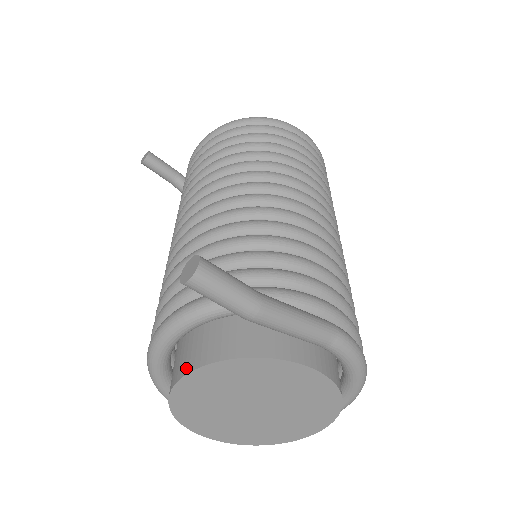
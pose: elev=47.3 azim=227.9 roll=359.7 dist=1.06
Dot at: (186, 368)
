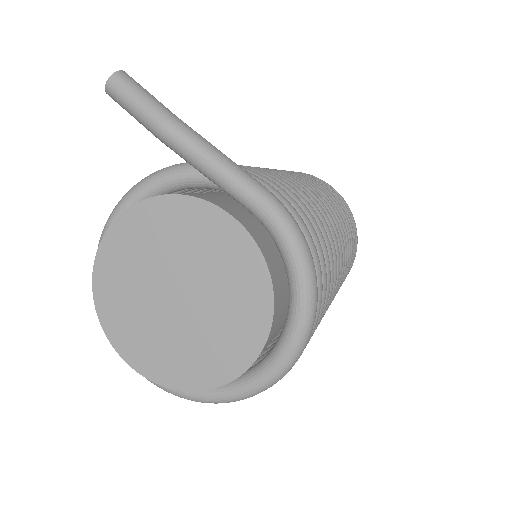
Dot at: (112, 228)
